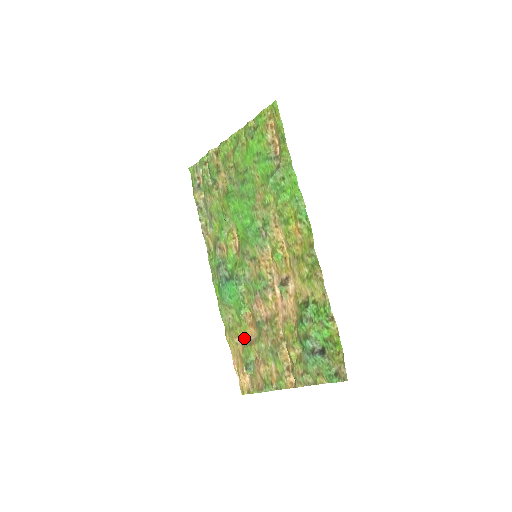
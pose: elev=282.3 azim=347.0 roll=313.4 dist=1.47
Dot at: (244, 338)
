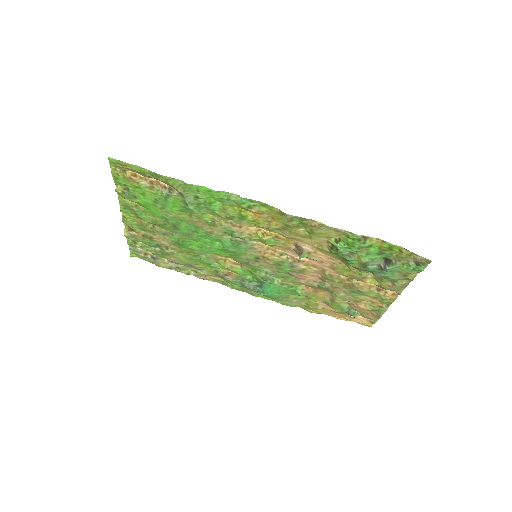
Dot at: (323, 301)
